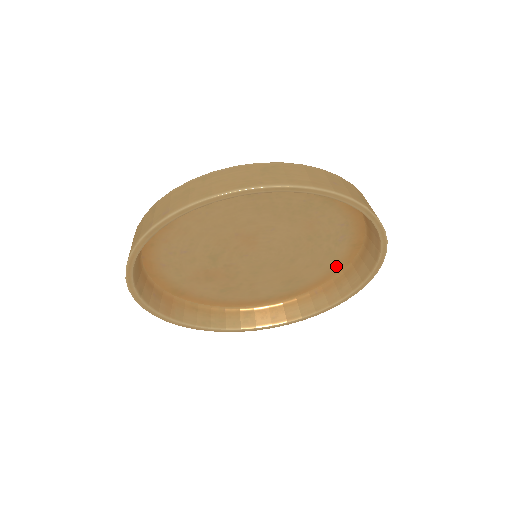
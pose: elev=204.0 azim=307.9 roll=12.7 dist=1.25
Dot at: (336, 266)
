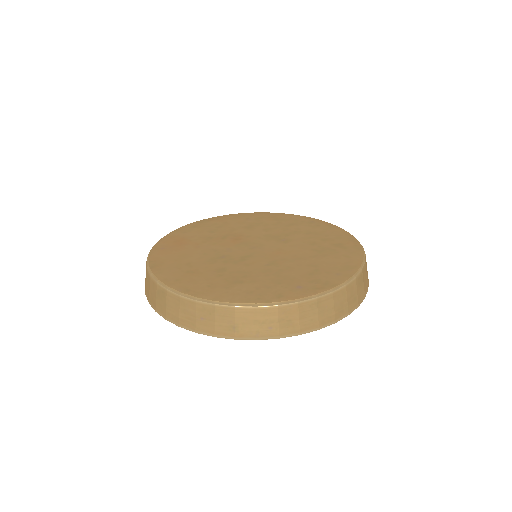
Dot at: occluded
